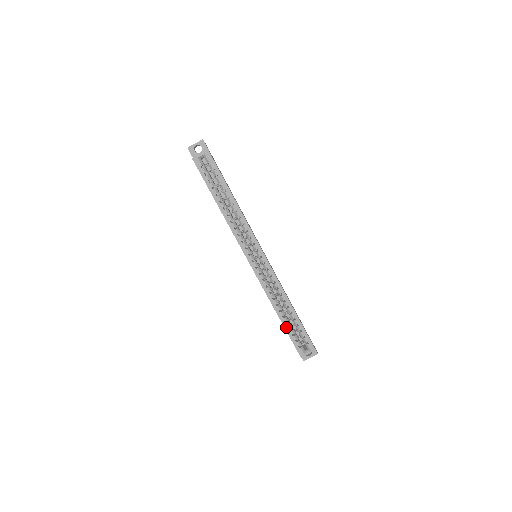
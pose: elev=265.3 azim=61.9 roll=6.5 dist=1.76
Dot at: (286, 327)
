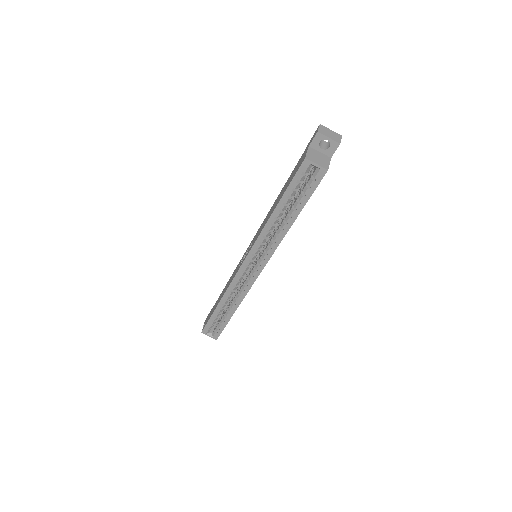
Dot at: (215, 314)
